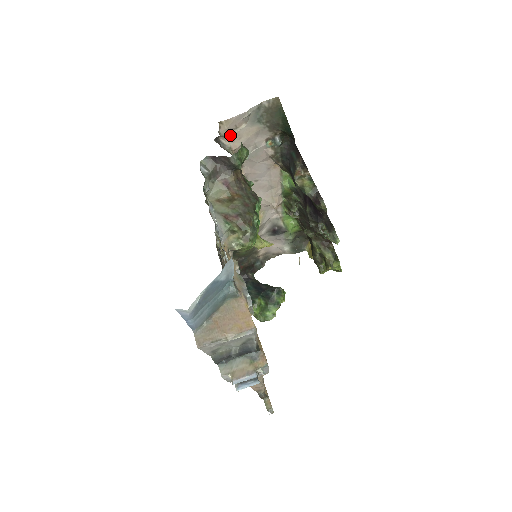
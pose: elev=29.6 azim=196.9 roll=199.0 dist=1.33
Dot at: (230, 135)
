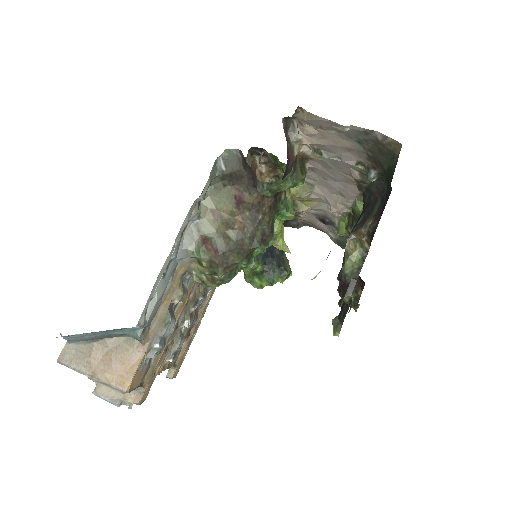
Dot at: (309, 127)
